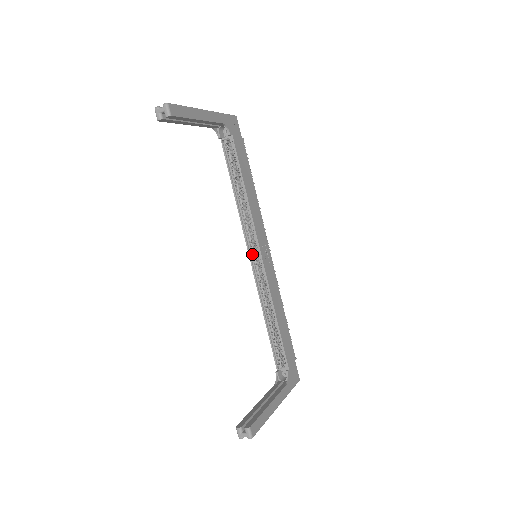
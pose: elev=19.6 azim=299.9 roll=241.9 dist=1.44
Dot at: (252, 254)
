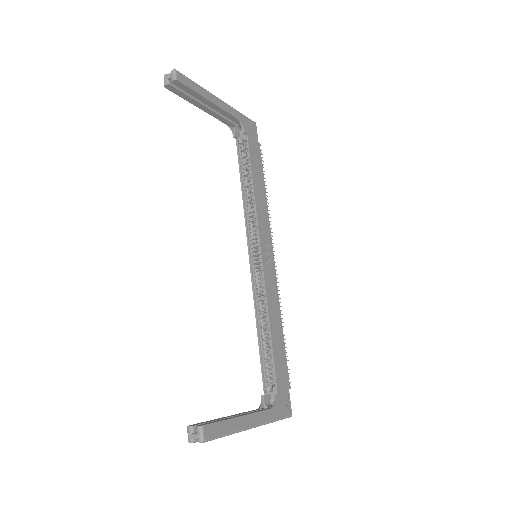
Dot at: (252, 254)
